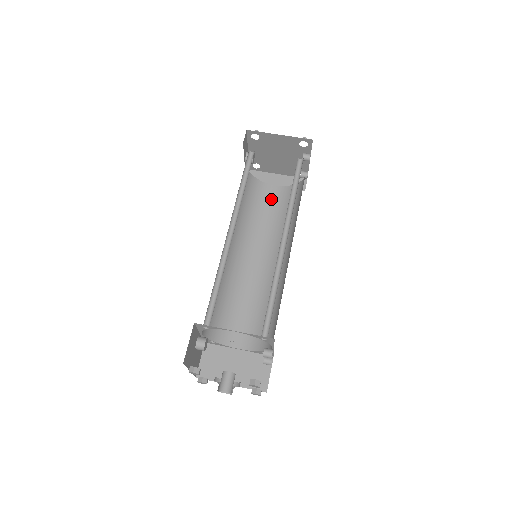
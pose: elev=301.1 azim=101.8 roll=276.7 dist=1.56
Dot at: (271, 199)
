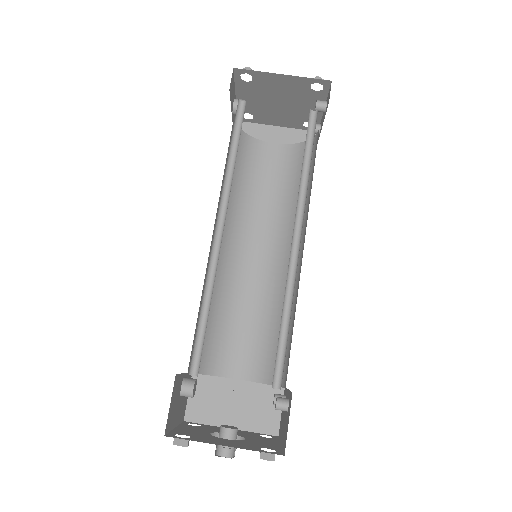
Dot at: (270, 164)
